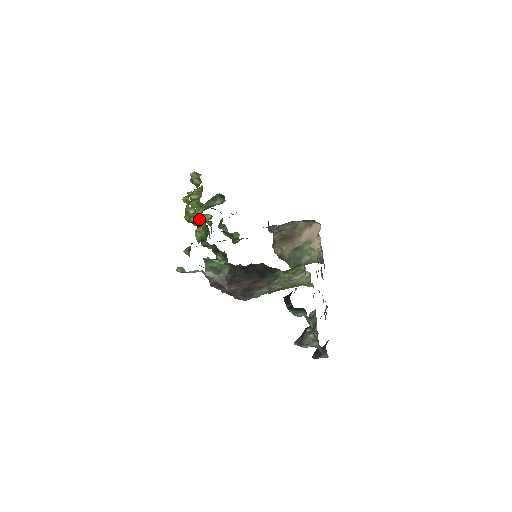
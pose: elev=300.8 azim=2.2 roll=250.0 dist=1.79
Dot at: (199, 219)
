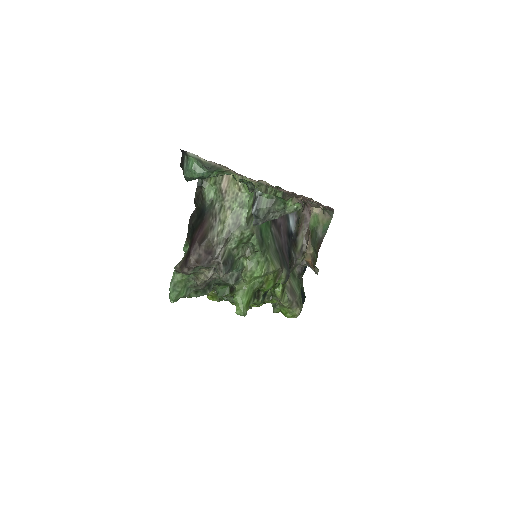
Dot at: occluded
